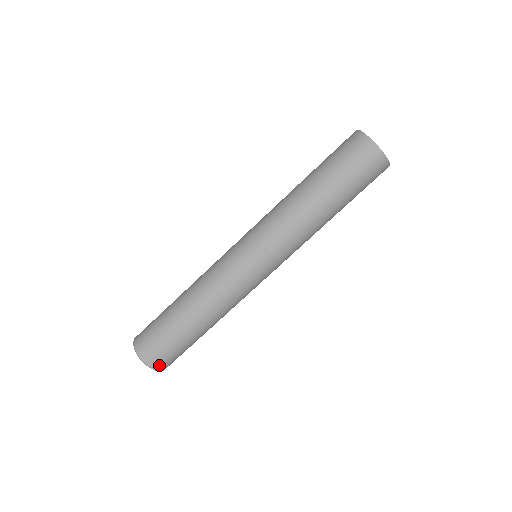
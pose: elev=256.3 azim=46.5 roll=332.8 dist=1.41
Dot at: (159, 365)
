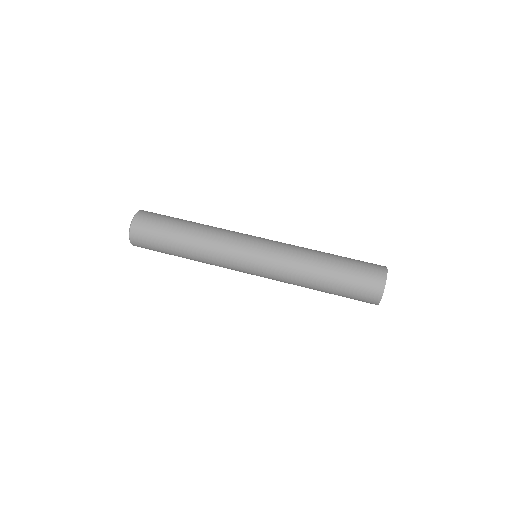
Dot at: (135, 241)
